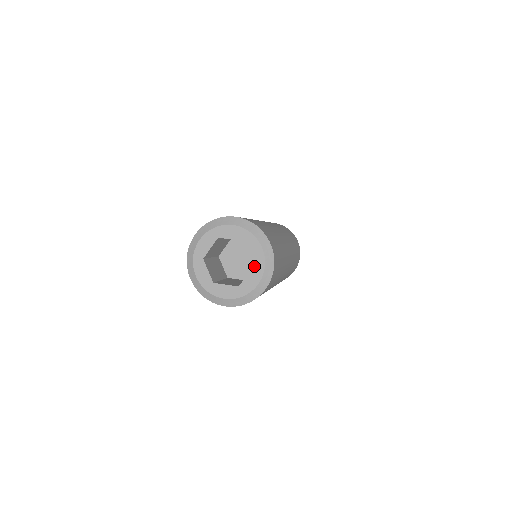
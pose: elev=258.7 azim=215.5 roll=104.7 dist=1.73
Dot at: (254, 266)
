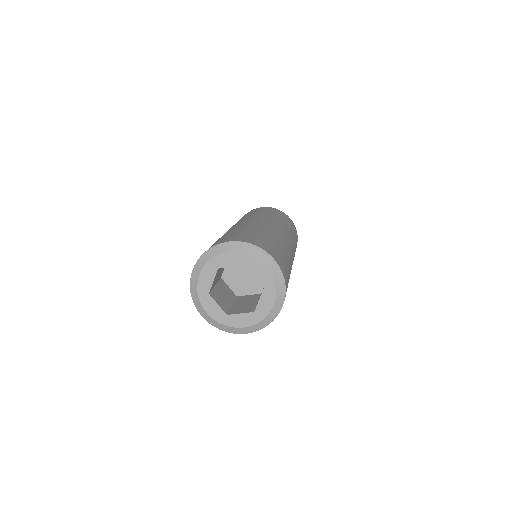
Dot at: (254, 312)
